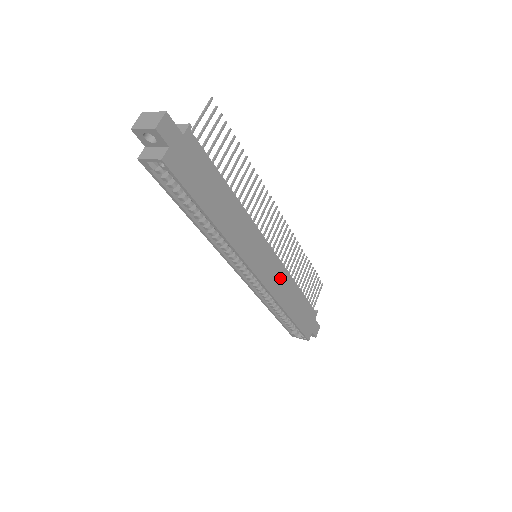
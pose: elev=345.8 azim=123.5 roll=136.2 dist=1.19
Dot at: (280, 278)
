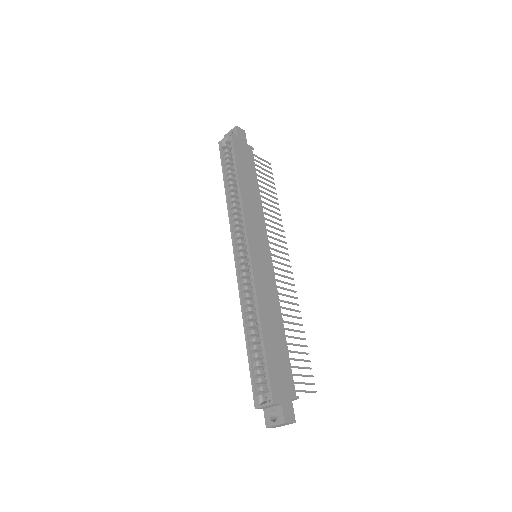
Dot at: (268, 287)
